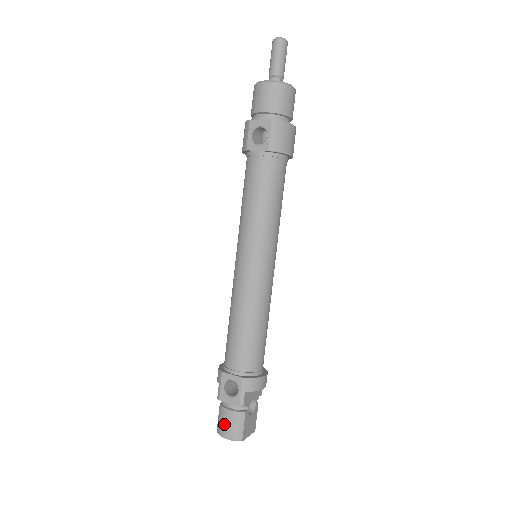
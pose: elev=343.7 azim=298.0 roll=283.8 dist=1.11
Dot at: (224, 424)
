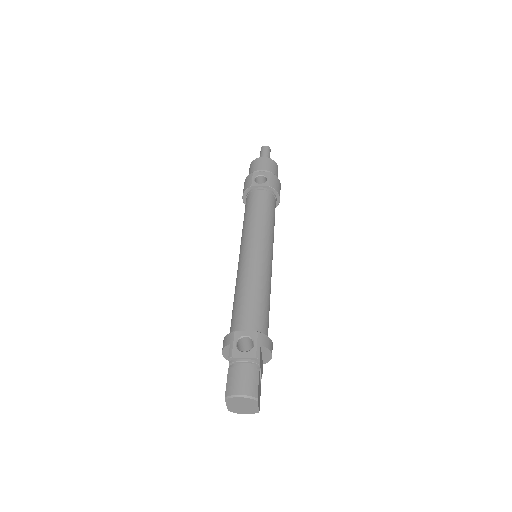
Dot at: (237, 382)
